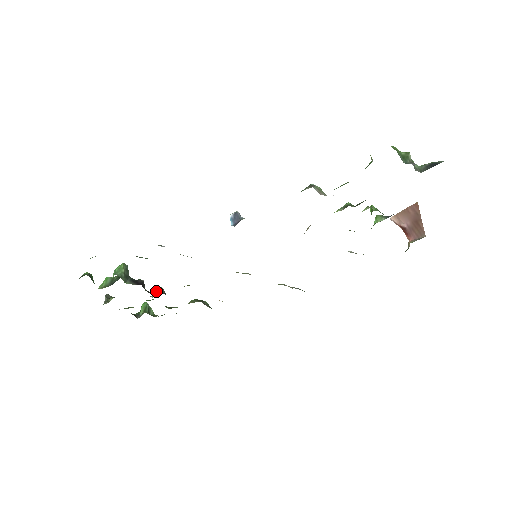
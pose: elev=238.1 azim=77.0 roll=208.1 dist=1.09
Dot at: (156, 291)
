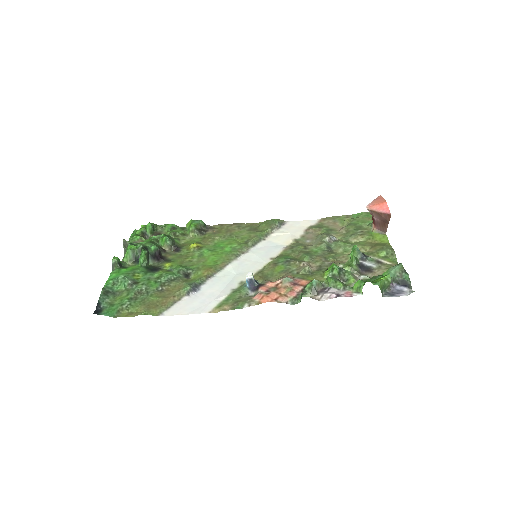
Dot at: (167, 245)
